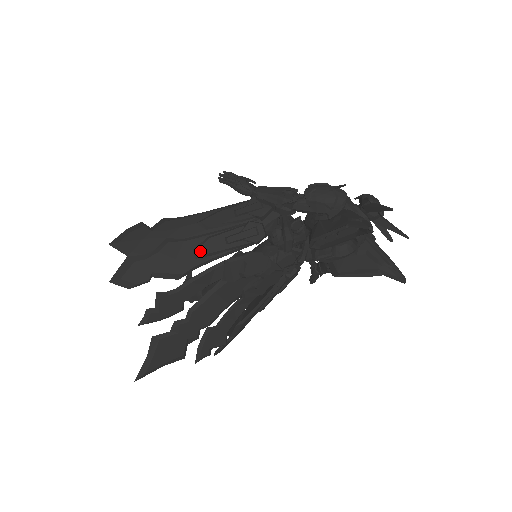
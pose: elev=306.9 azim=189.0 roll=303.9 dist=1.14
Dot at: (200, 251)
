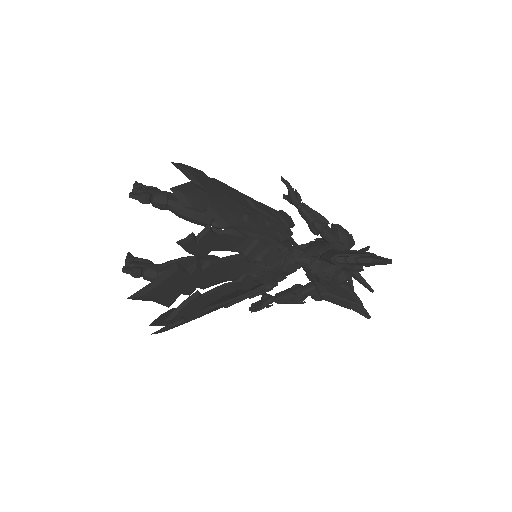
Dot at: (249, 217)
